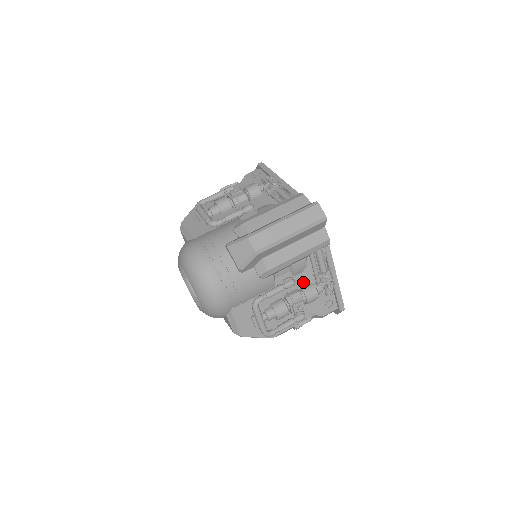
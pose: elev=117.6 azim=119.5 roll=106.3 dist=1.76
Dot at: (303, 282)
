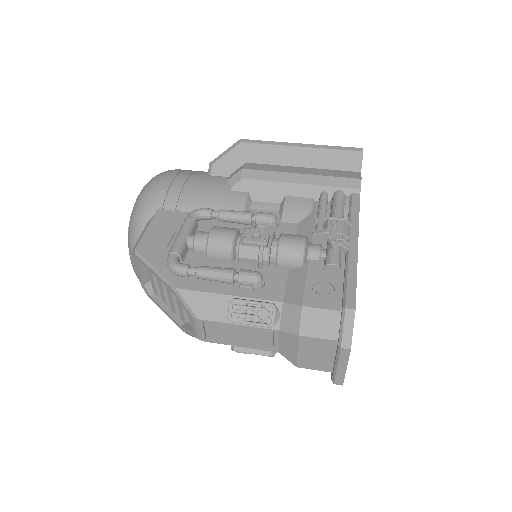
Dot at: occluded
